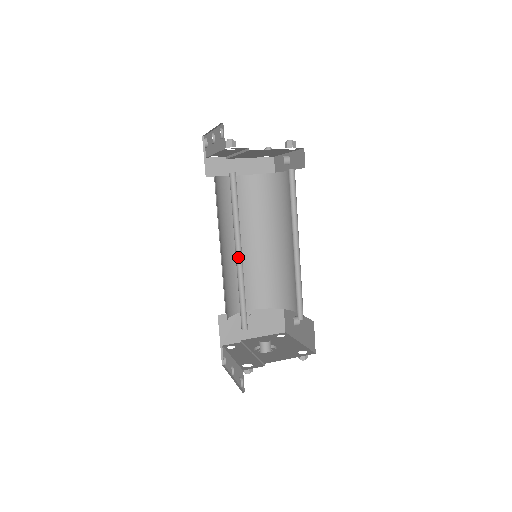
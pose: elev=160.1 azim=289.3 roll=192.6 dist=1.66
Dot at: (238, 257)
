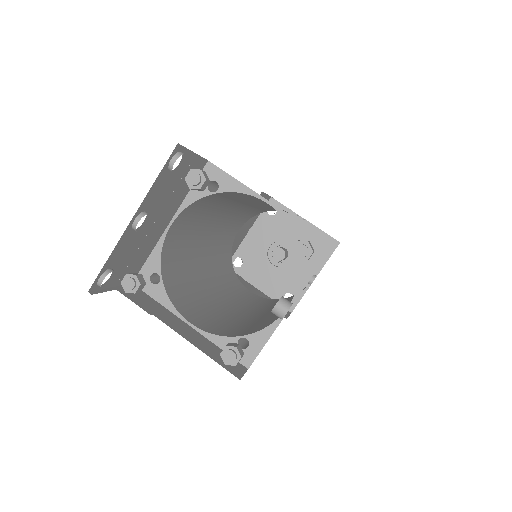
Dot at: (204, 266)
